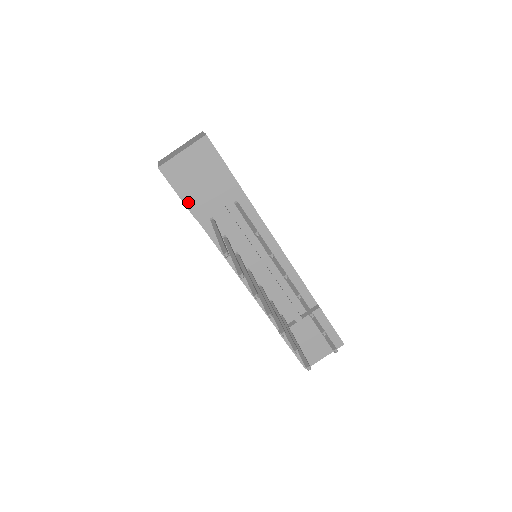
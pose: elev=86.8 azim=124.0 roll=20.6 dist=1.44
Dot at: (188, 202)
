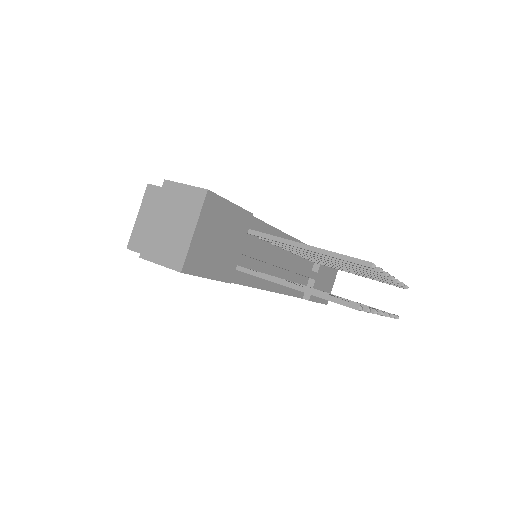
Dot at: (219, 275)
